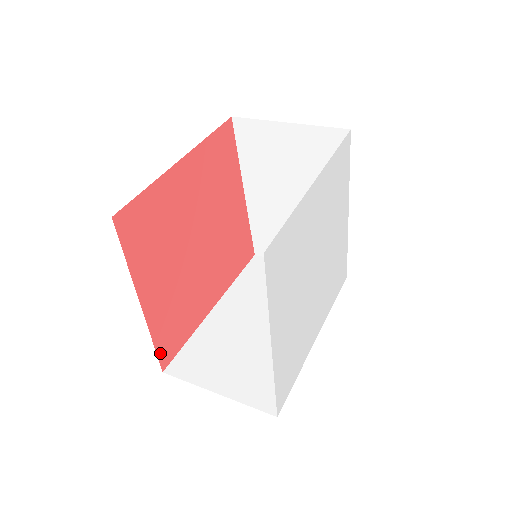
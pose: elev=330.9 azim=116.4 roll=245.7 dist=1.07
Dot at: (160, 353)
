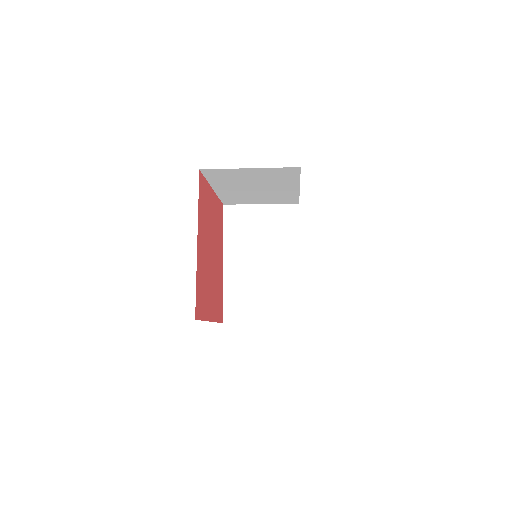
Dot at: (196, 299)
